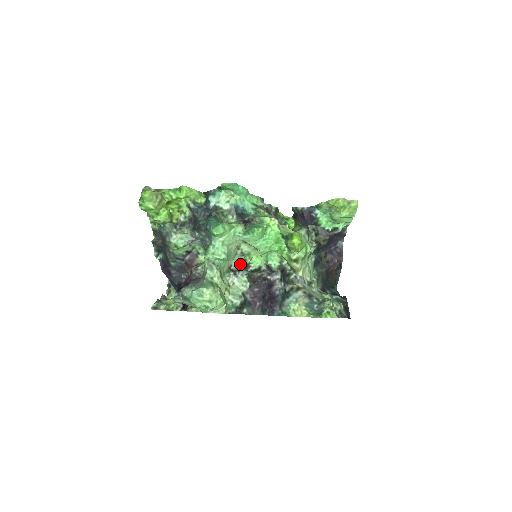
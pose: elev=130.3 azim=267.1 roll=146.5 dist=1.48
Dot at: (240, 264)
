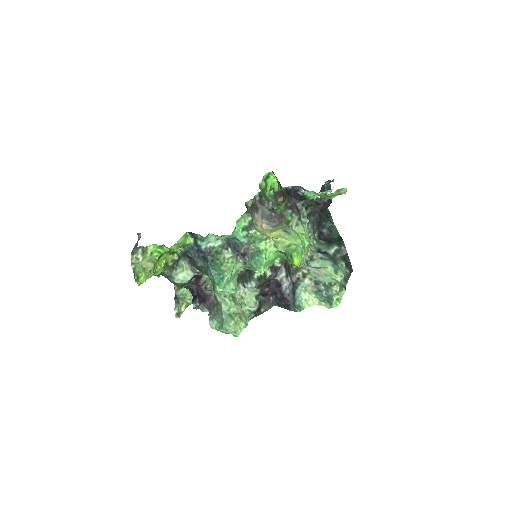
Dot at: occluded
